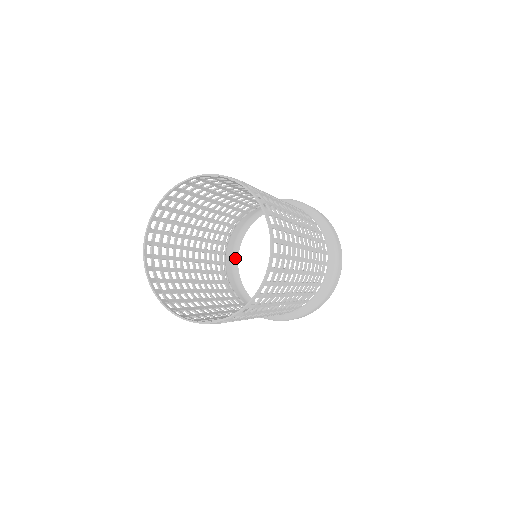
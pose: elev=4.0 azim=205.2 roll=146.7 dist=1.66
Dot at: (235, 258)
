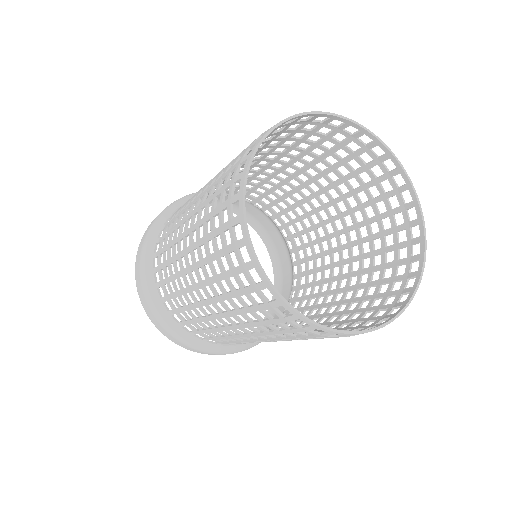
Dot at: occluded
